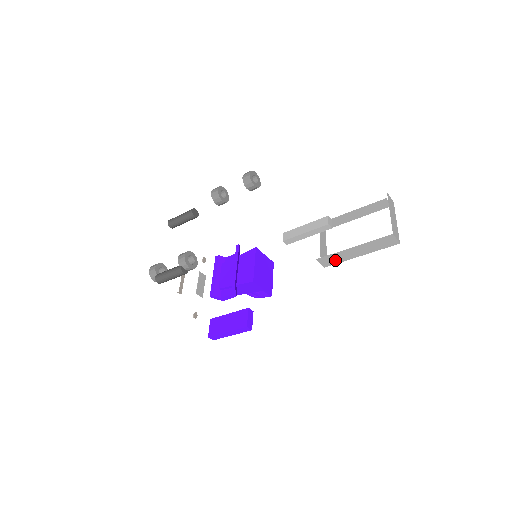
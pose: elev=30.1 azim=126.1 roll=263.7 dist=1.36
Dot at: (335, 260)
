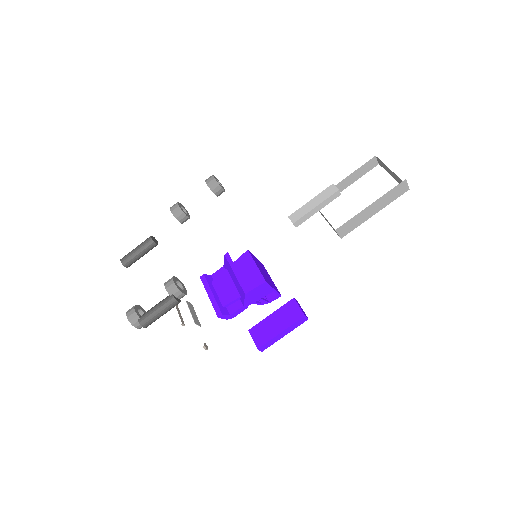
Dot at: (352, 226)
